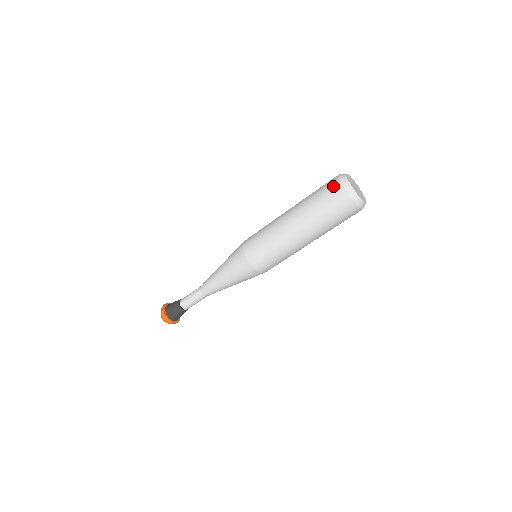
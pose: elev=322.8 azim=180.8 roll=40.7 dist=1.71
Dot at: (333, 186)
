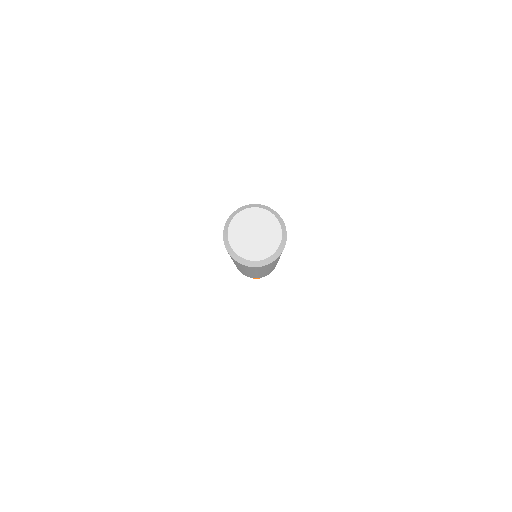
Dot at: occluded
